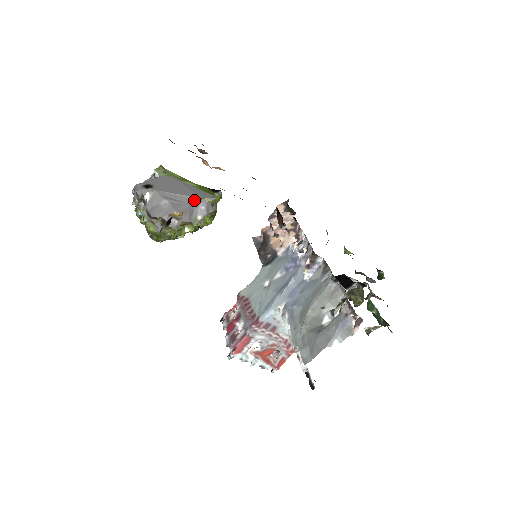
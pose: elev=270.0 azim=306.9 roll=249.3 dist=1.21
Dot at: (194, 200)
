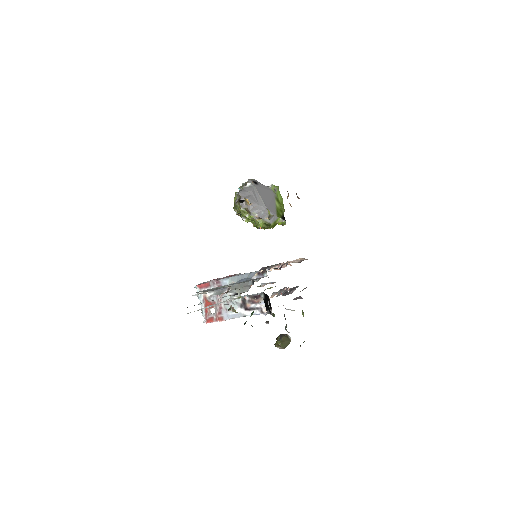
Dot at: (263, 205)
